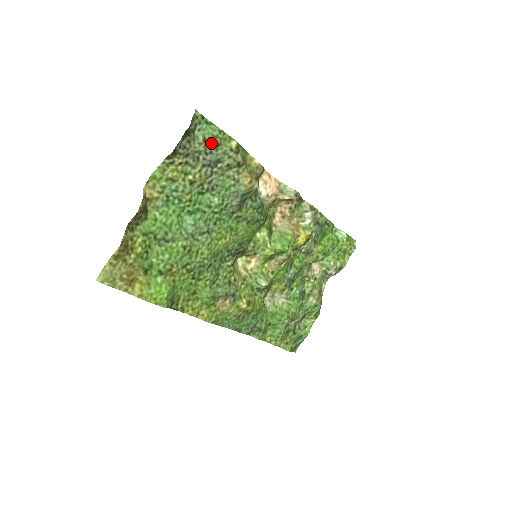
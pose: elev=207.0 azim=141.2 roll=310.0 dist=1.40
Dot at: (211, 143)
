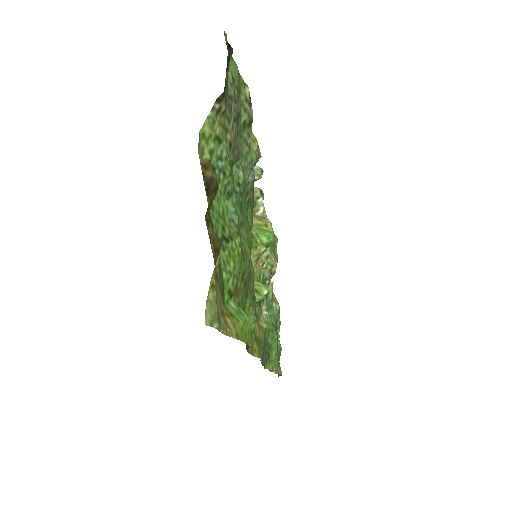
Dot at: (237, 86)
